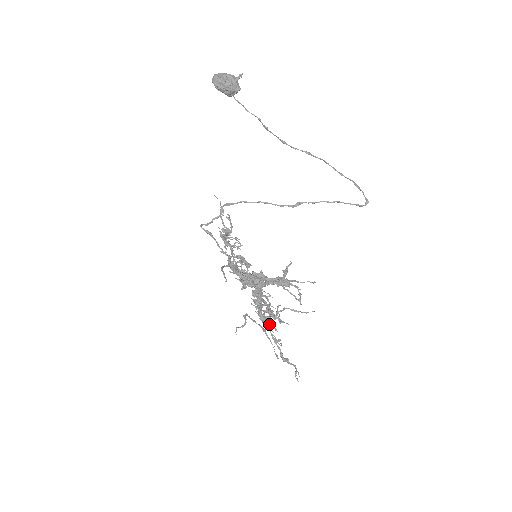
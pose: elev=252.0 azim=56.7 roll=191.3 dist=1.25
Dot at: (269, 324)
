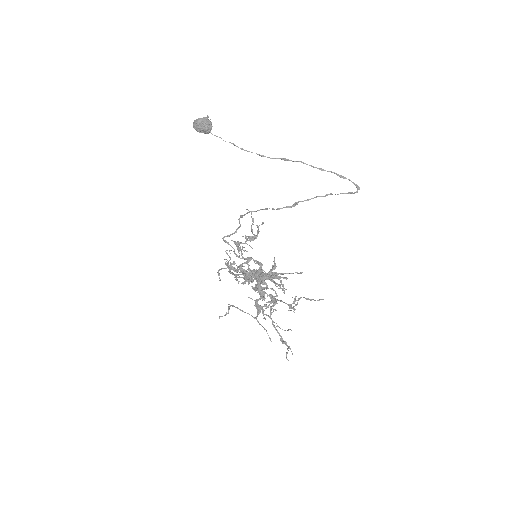
Dot at: (270, 312)
